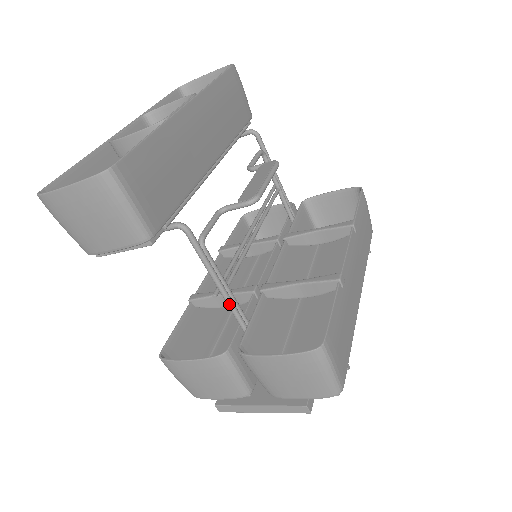
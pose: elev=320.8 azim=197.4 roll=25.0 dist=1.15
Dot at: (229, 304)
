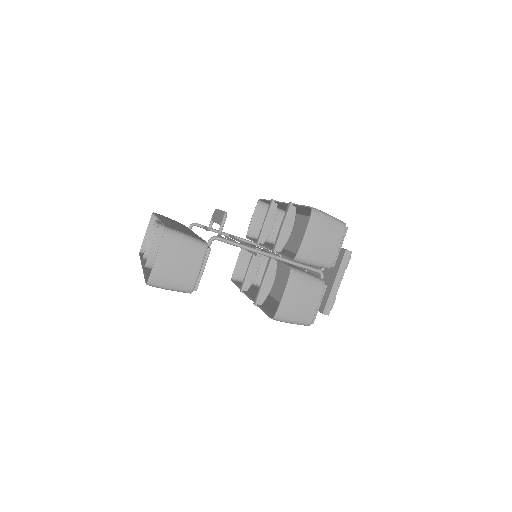
Dot at: (267, 254)
